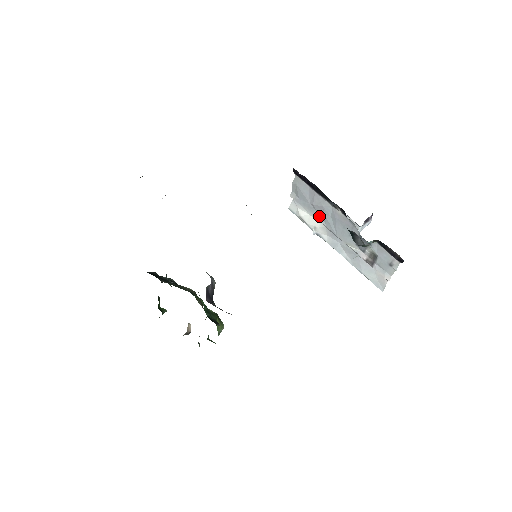
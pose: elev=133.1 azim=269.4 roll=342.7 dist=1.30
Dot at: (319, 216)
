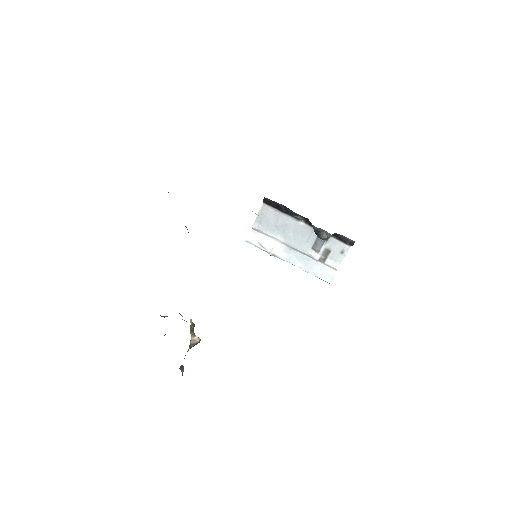
Dot at: (280, 235)
